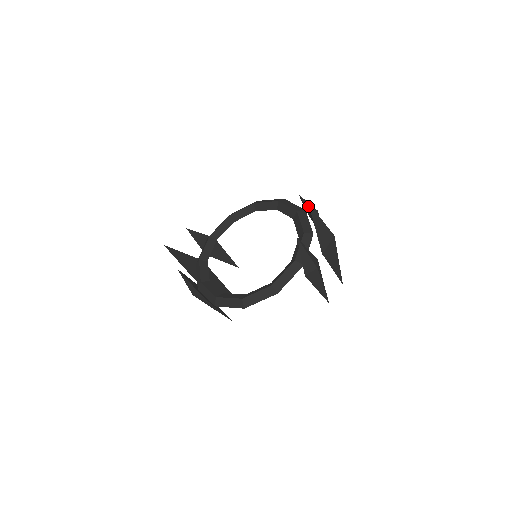
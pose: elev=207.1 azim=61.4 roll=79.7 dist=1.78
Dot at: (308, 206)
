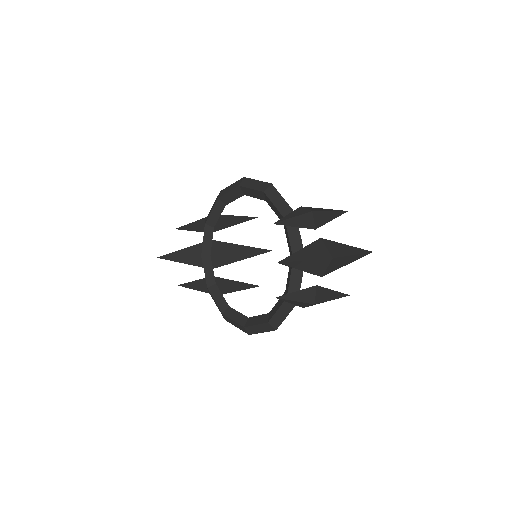
Dot at: (293, 222)
